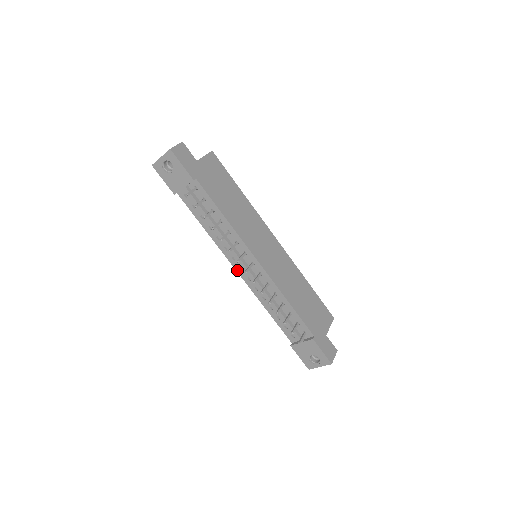
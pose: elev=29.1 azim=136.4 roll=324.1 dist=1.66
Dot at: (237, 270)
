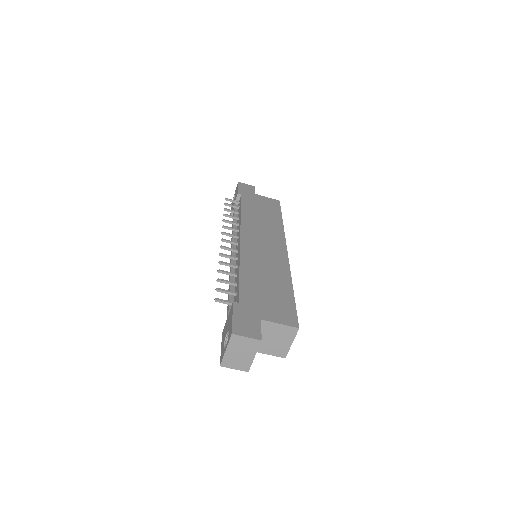
Dot at: occluded
